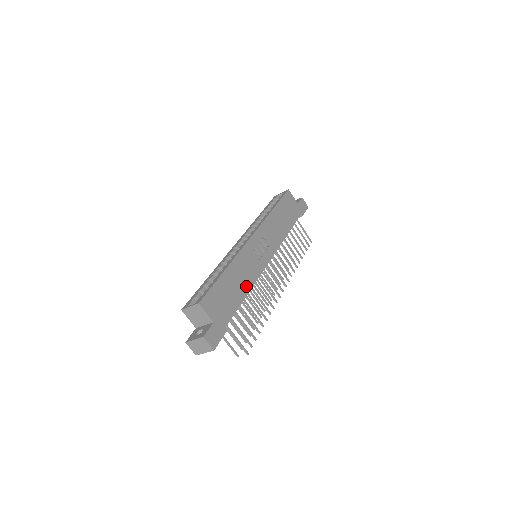
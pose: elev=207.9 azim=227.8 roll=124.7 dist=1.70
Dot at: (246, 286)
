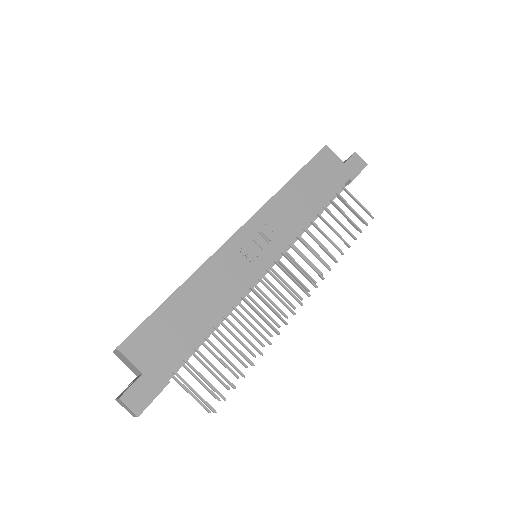
Dot at: (217, 308)
